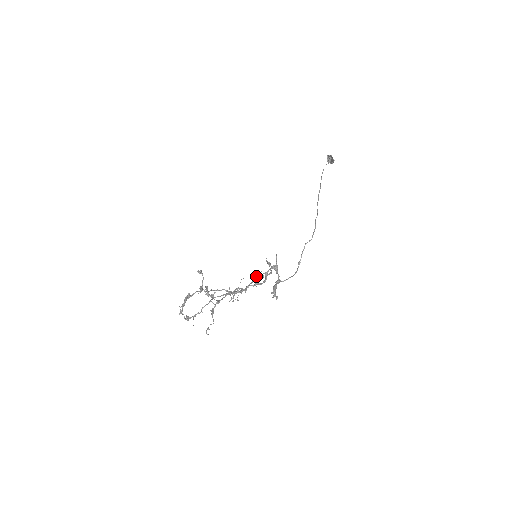
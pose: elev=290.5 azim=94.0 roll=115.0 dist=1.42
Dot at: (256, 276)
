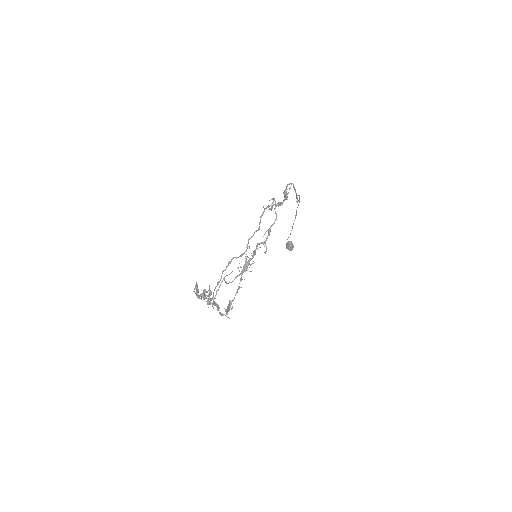
Dot at: (264, 209)
